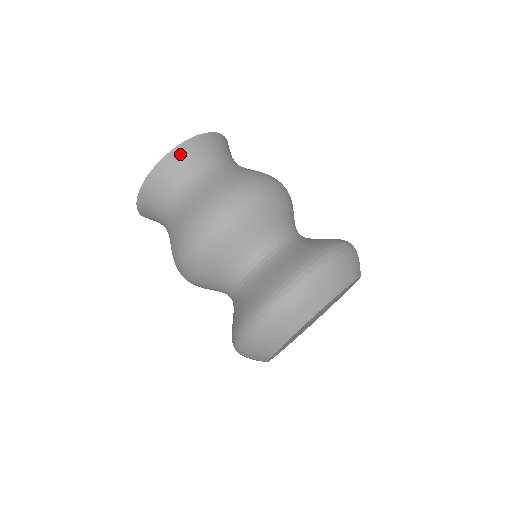
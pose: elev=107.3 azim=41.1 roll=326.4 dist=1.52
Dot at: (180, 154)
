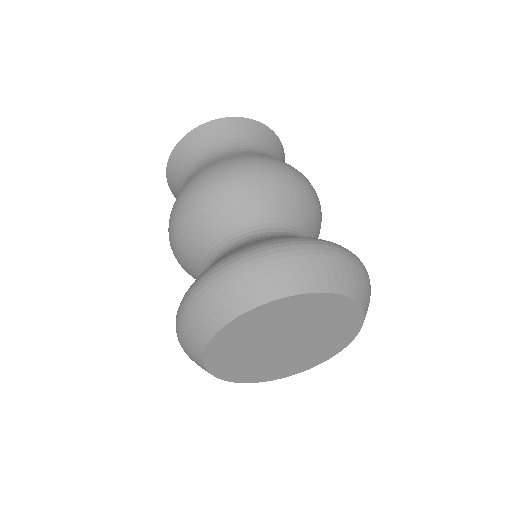
Dot at: (273, 138)
